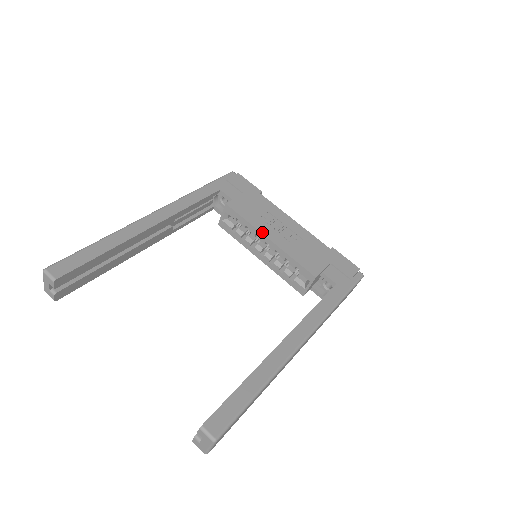
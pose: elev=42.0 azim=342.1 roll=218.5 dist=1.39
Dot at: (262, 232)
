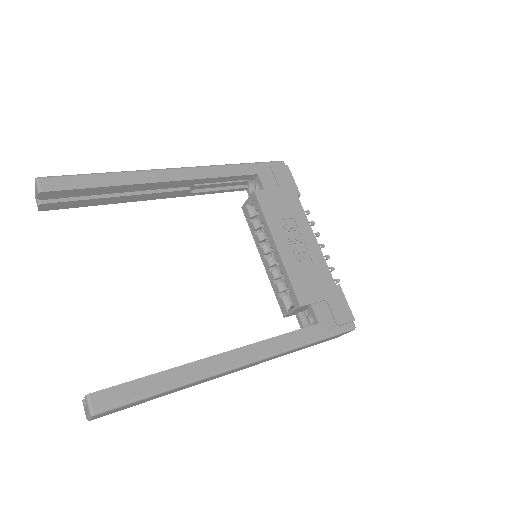
Dot at: (273, 235)
